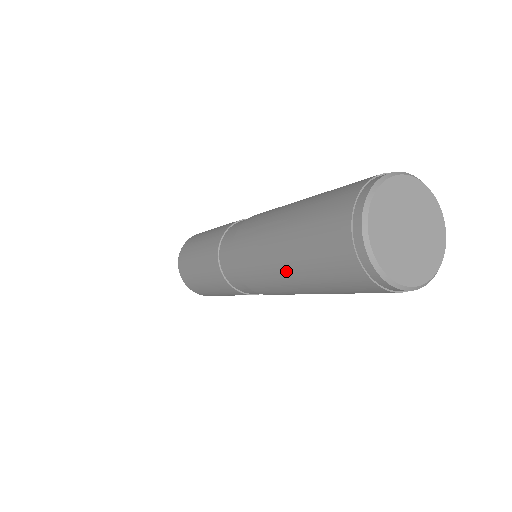
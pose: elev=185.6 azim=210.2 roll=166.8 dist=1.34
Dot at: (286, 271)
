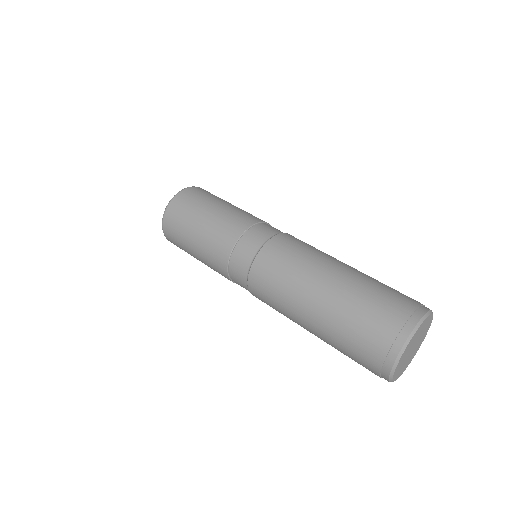
Dot at: occluded
